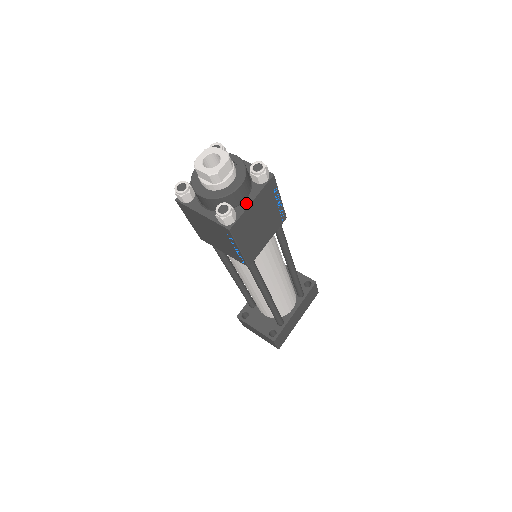
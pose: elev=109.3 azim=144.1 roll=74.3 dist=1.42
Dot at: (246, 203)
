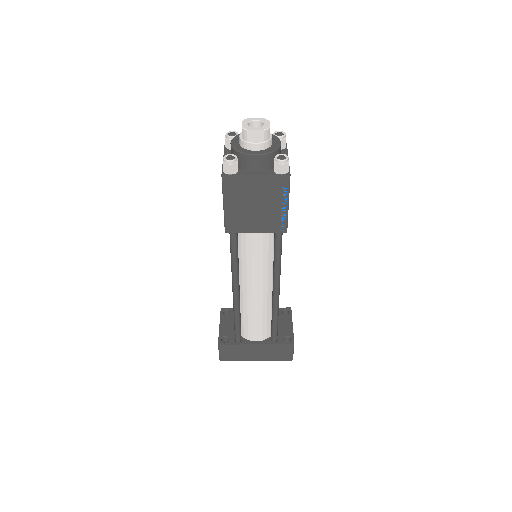
Dot at: (252, 173)
